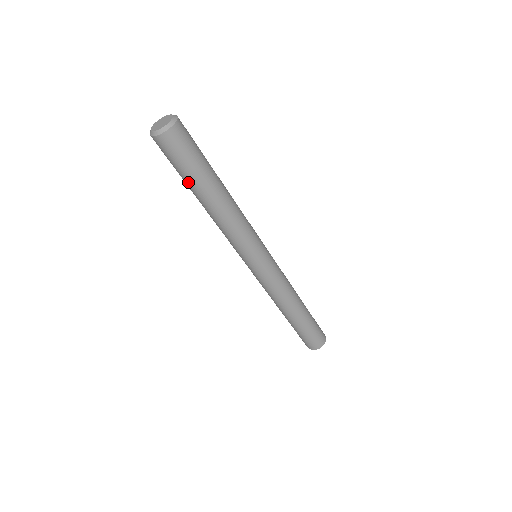
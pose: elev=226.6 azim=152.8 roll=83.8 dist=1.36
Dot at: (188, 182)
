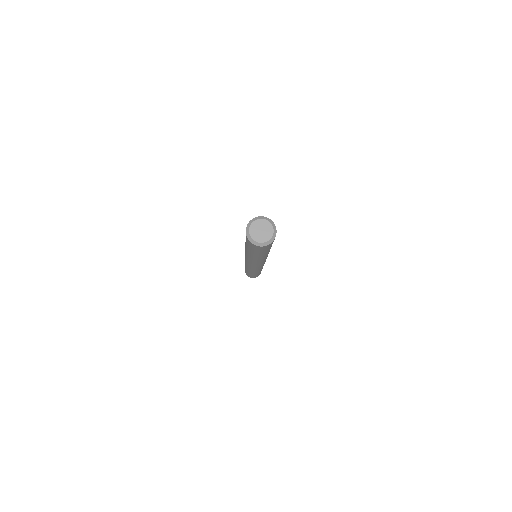
Dot at: (247, 246)
